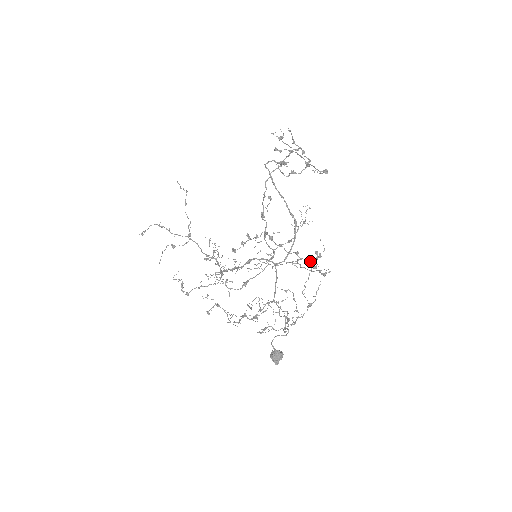
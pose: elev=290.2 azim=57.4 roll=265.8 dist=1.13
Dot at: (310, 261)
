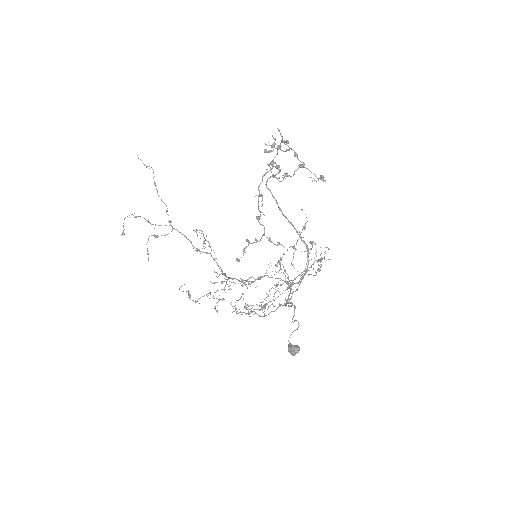
Dot at: (306, 251)
